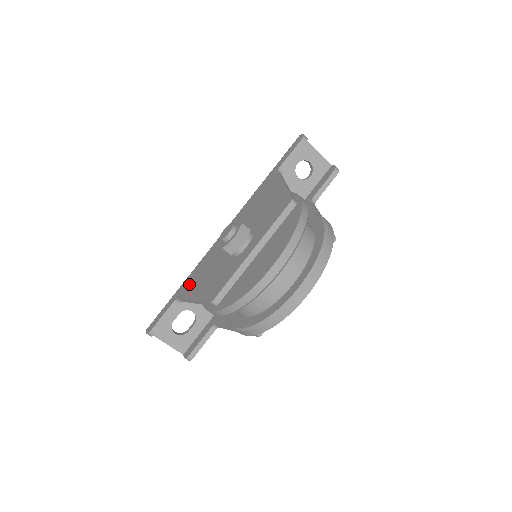
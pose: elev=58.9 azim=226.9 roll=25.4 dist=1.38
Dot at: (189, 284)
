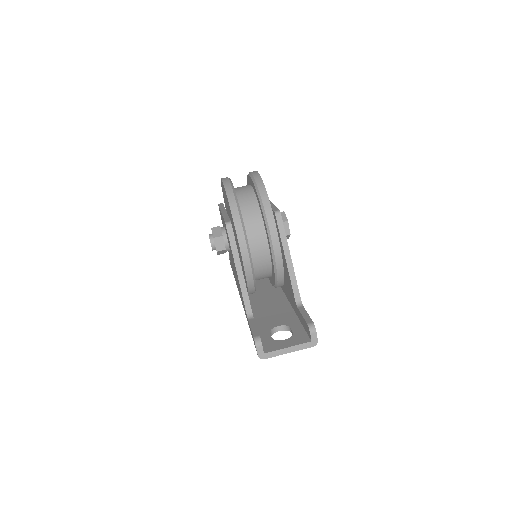
Dot at: occluded
